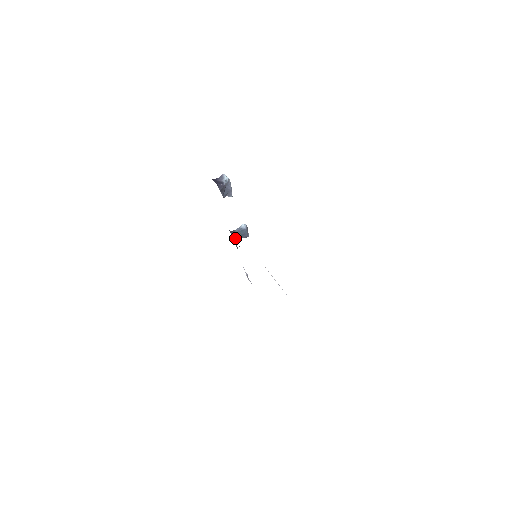
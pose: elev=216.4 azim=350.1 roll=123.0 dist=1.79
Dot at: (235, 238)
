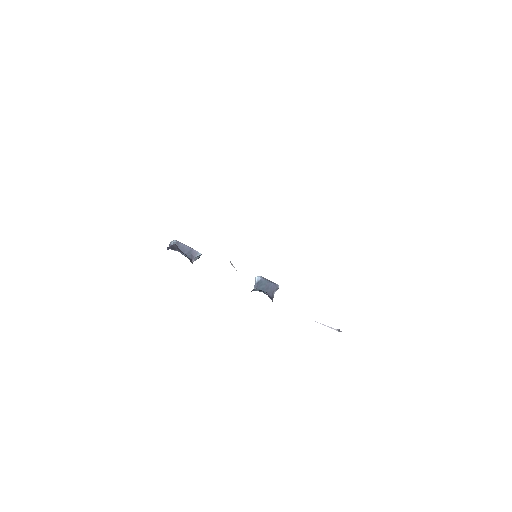
Dot at: occluded
